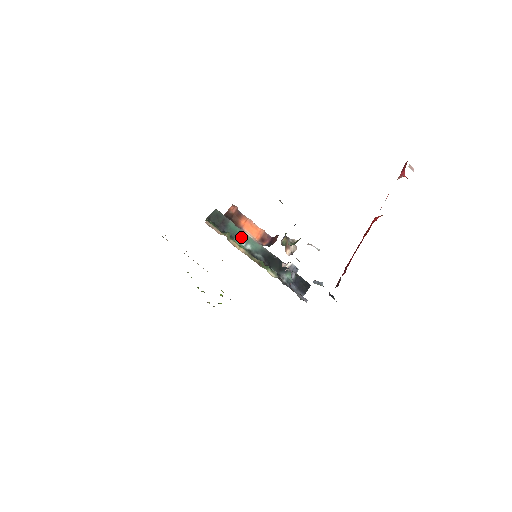
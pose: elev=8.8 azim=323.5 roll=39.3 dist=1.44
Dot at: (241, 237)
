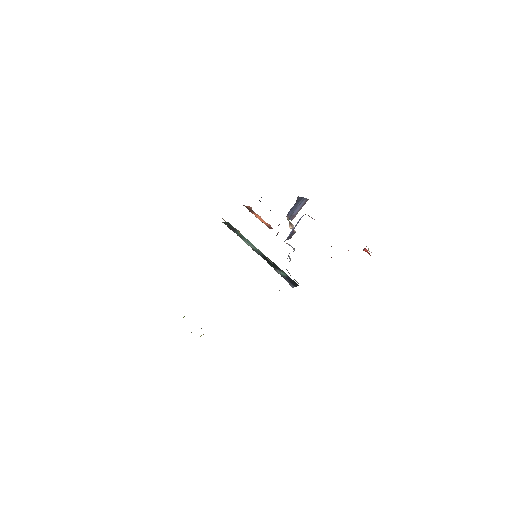
Dot at: (246, 241)
